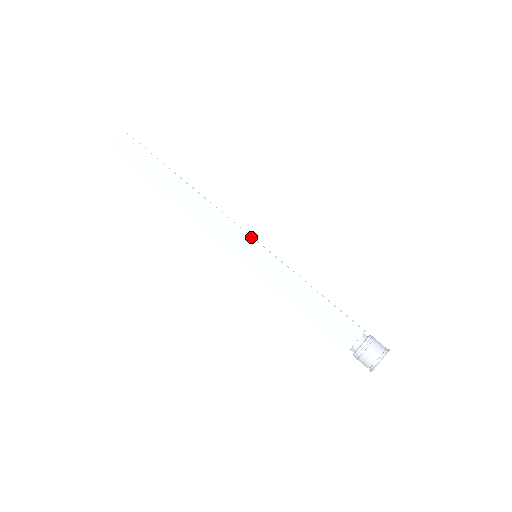
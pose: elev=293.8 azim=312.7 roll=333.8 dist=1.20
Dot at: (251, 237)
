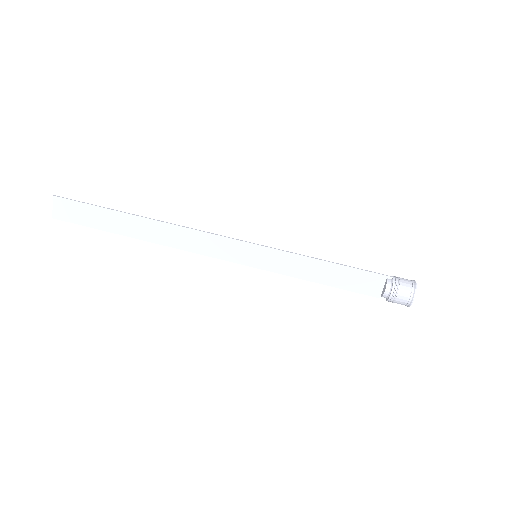
Dot at: (242, 241)
